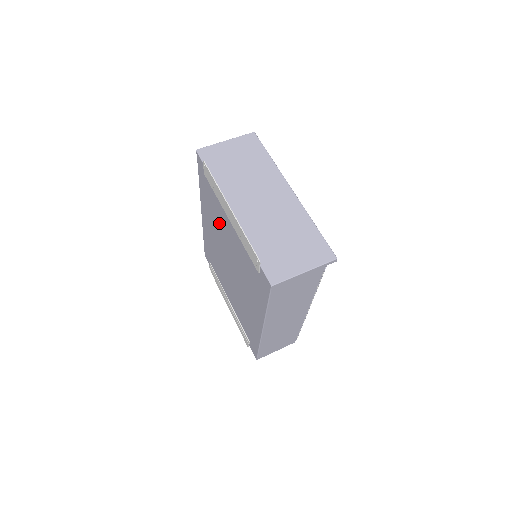
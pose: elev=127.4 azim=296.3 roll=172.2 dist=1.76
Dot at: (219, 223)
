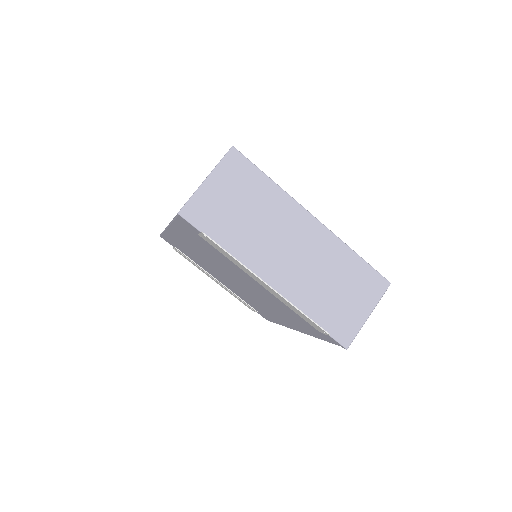
Dot at: (223, 263)
